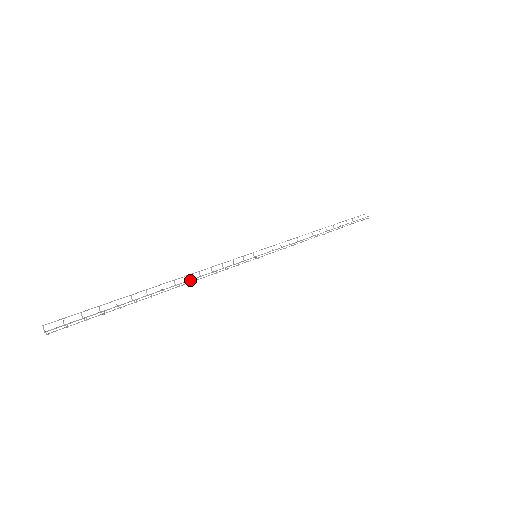
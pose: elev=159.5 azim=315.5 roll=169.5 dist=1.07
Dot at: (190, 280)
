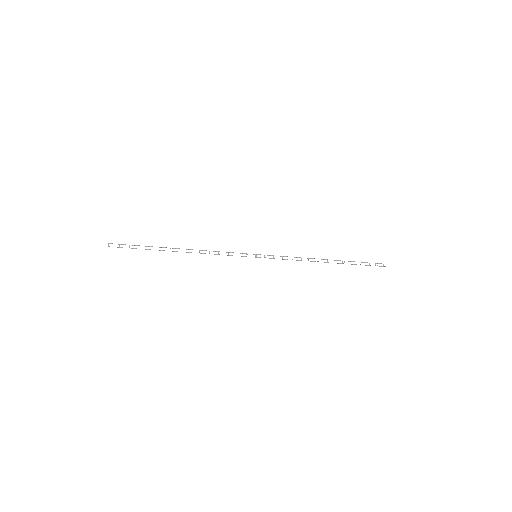
Dot at: (200, 253)
